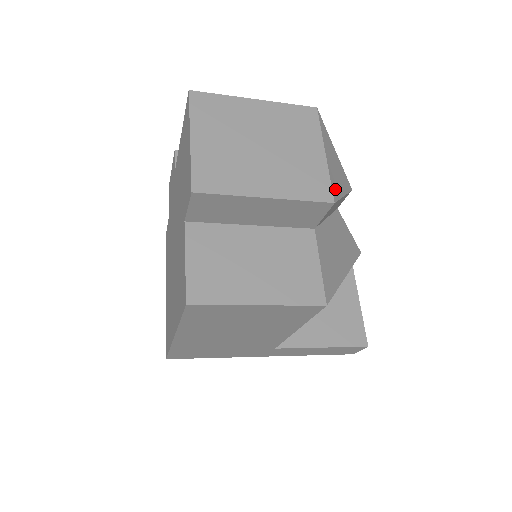
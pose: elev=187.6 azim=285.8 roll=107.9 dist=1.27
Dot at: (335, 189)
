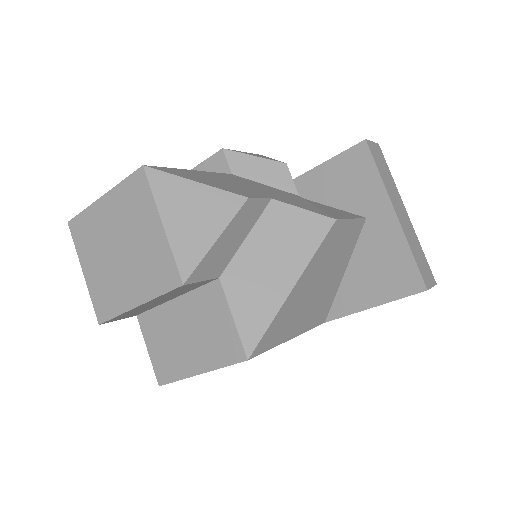
Dot at: (187, 258)
